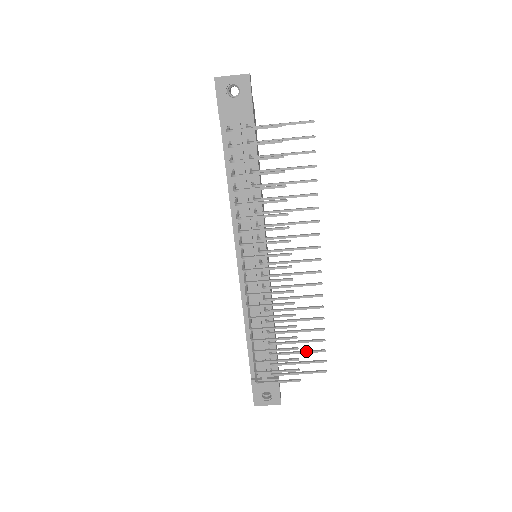
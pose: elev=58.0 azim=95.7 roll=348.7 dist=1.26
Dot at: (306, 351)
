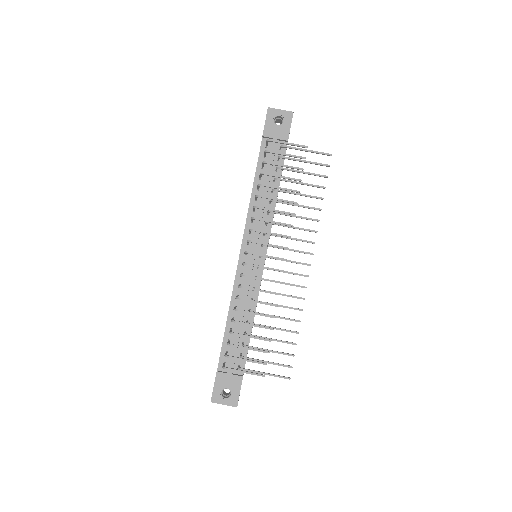
Dot at: (277, 351)
